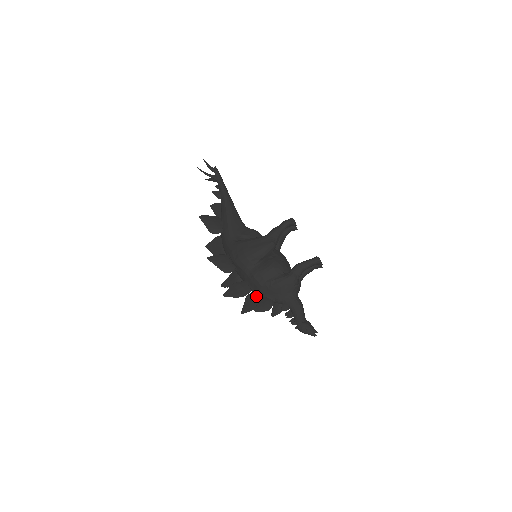
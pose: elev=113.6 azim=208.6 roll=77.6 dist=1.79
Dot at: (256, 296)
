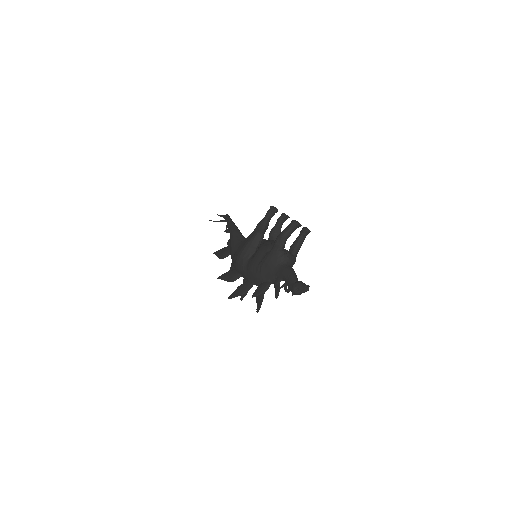
Dot at: occluded
